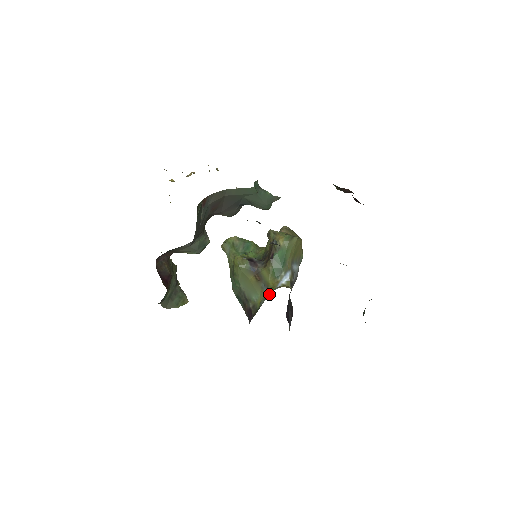
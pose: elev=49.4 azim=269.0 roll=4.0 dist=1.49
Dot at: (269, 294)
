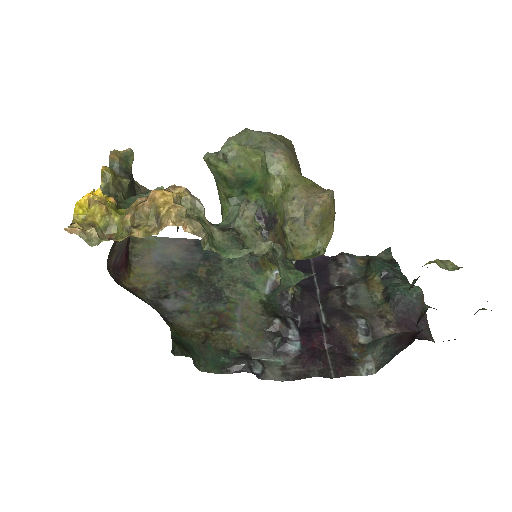
Dot at: (264, 266)
